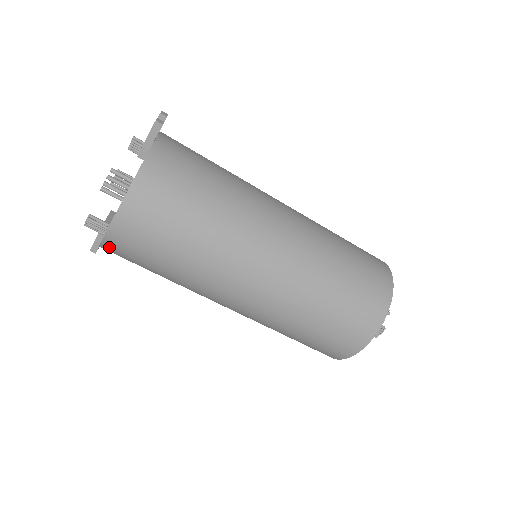
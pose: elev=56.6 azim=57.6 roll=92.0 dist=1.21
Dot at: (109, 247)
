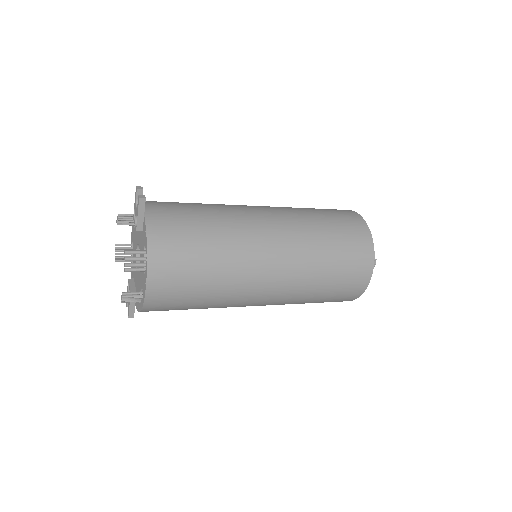
Dot at: (149, 309)
